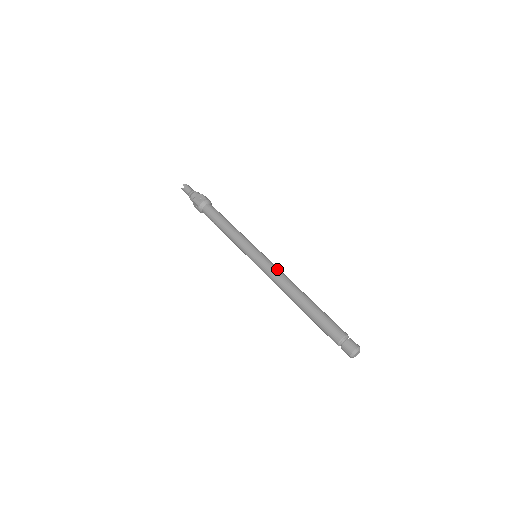
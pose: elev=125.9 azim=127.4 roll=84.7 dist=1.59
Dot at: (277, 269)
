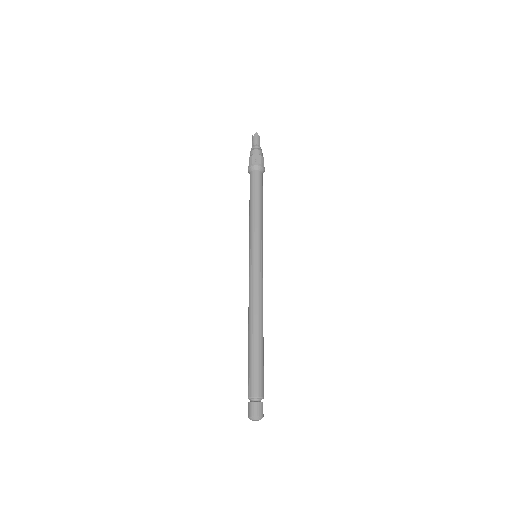
Dot at: (259, 285)
